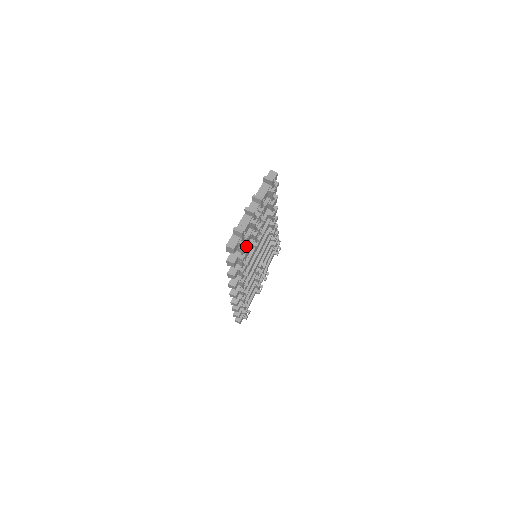
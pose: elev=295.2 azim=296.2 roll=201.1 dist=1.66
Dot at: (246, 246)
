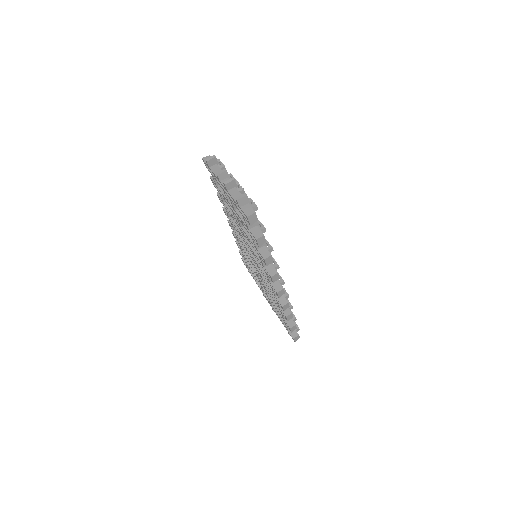
Dot at: occluded
